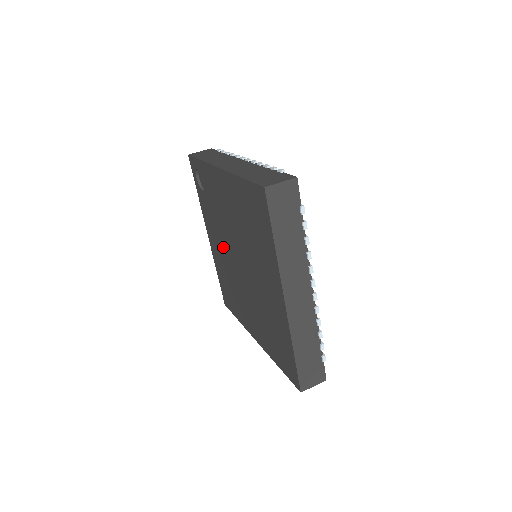
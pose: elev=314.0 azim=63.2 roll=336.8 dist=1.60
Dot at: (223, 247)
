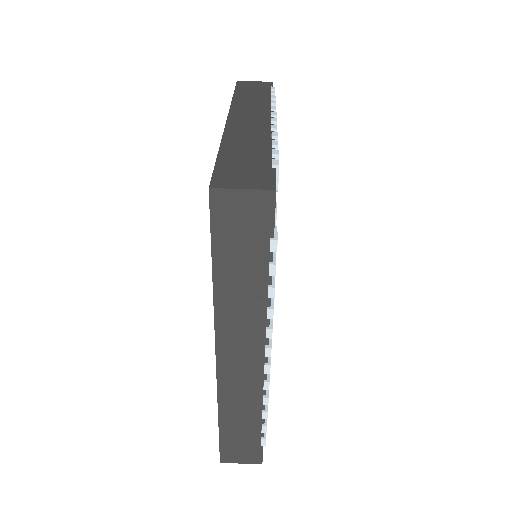
Dot at: occluded
